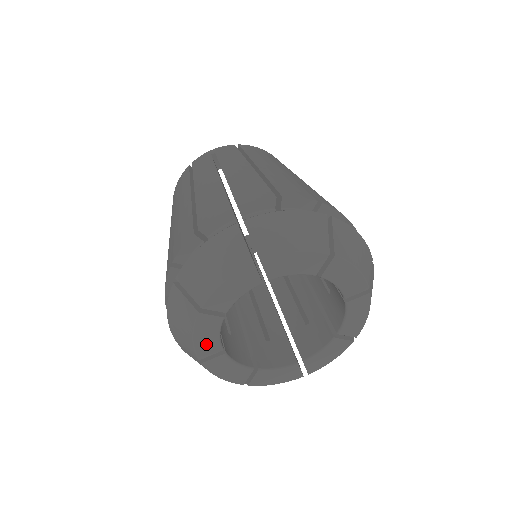
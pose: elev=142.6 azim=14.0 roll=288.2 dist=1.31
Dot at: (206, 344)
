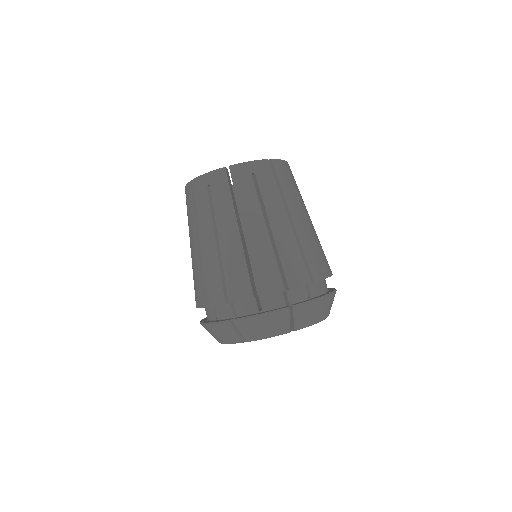
Dot at: occluded
